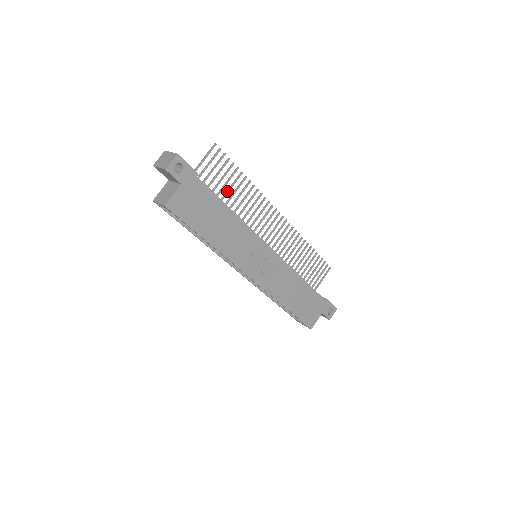
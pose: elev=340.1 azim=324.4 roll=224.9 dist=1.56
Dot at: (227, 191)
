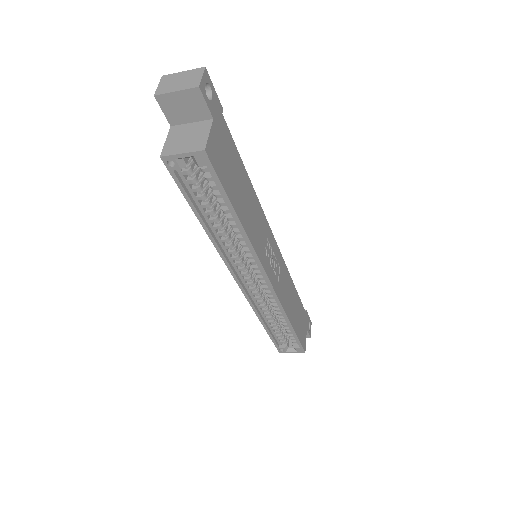
Dot at: occluded
